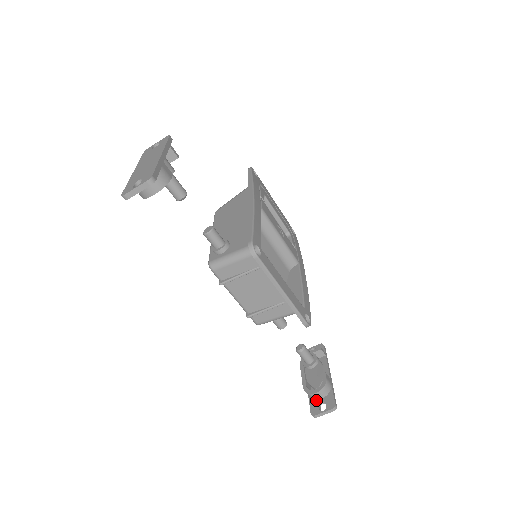
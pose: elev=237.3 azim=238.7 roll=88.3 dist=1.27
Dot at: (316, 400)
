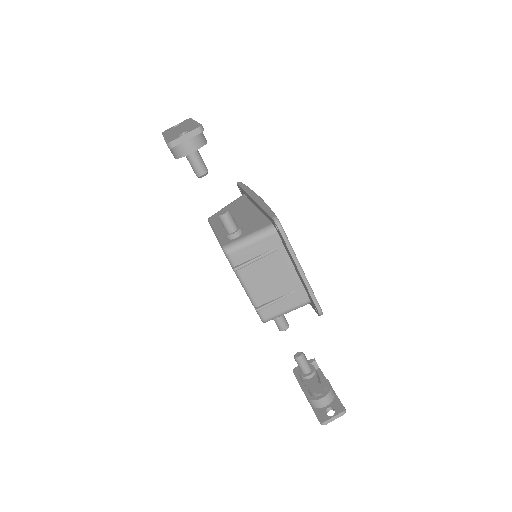
Dot at: (321, 408)
